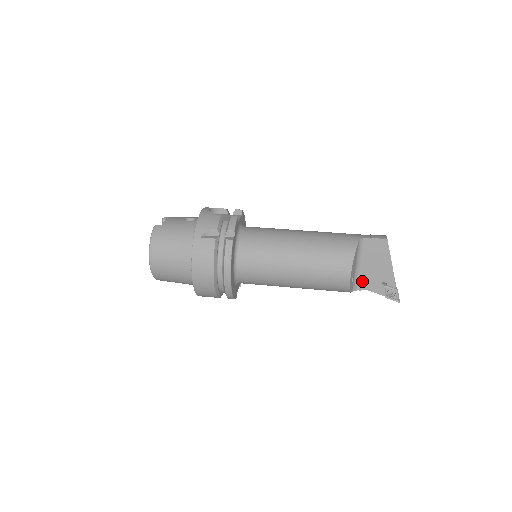
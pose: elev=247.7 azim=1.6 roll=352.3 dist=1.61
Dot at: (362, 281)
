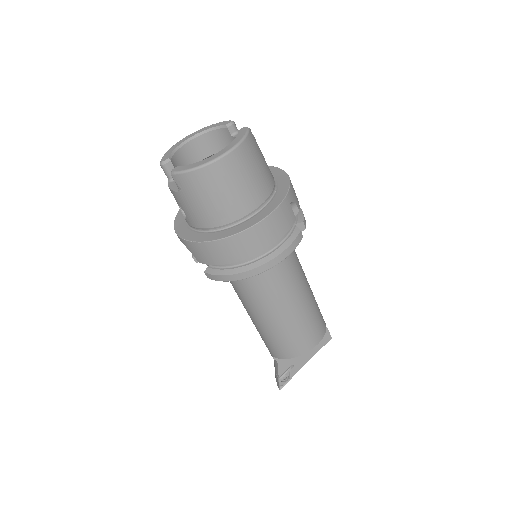
Dot at: occluded
